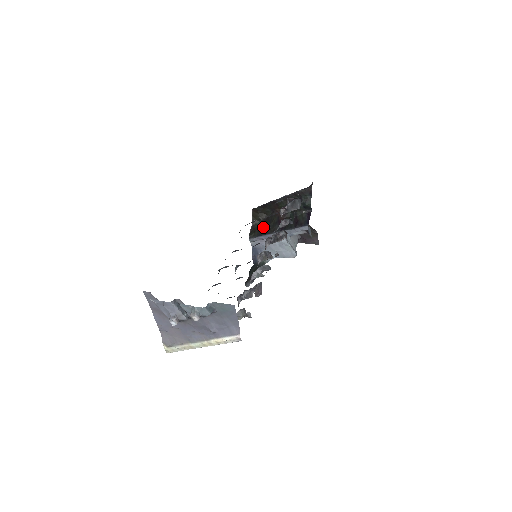
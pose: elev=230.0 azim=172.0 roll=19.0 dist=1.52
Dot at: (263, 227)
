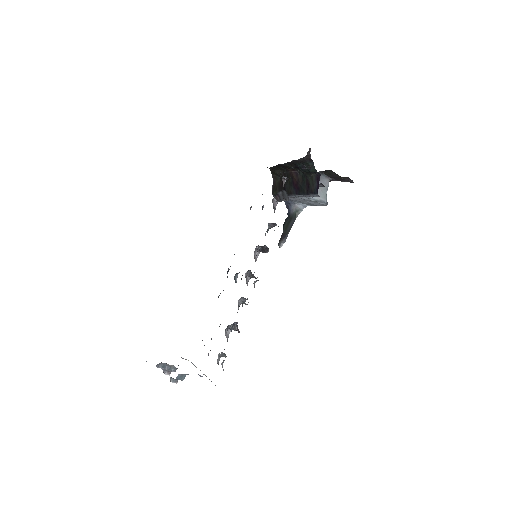
Dot at: (282, 185)
